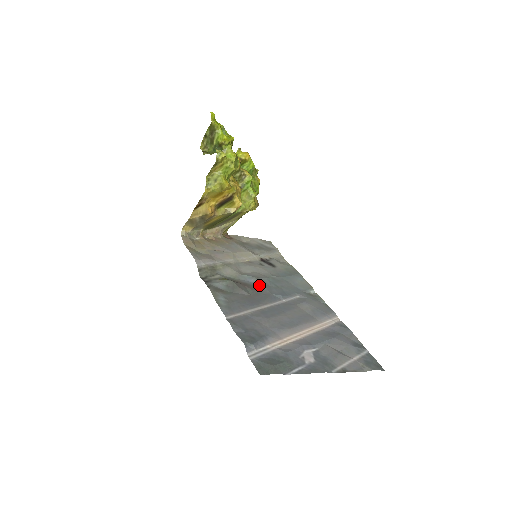
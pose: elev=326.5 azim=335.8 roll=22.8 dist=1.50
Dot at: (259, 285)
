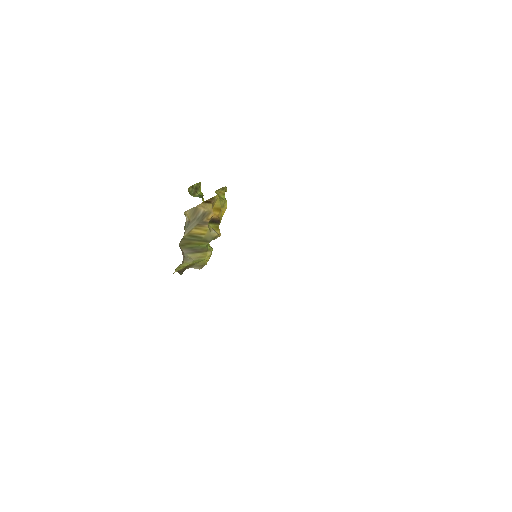
Dot at: occluded
